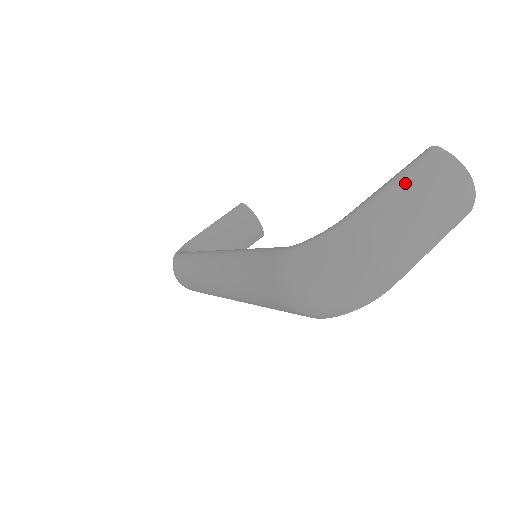
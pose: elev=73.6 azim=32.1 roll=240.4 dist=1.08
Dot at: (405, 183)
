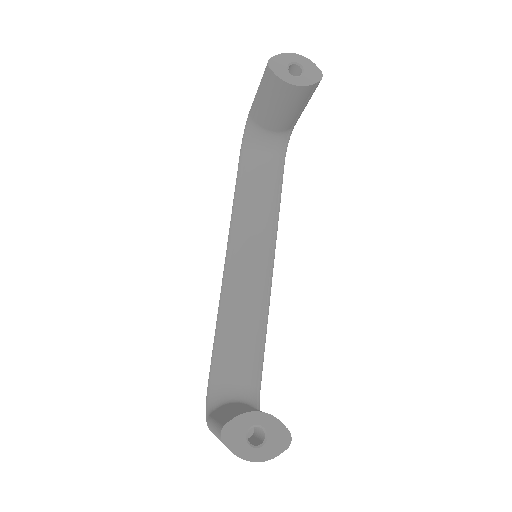
Dot at: occluded
